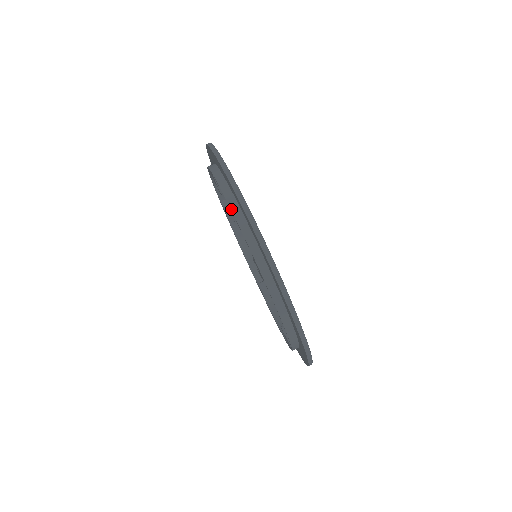
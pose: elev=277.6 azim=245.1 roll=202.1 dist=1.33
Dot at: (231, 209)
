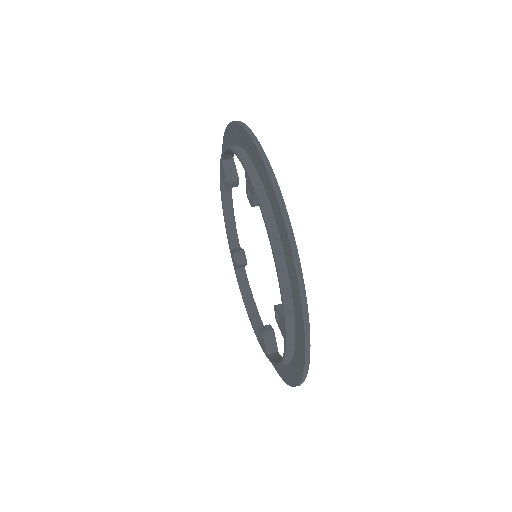
Dot at: (231, 147)
